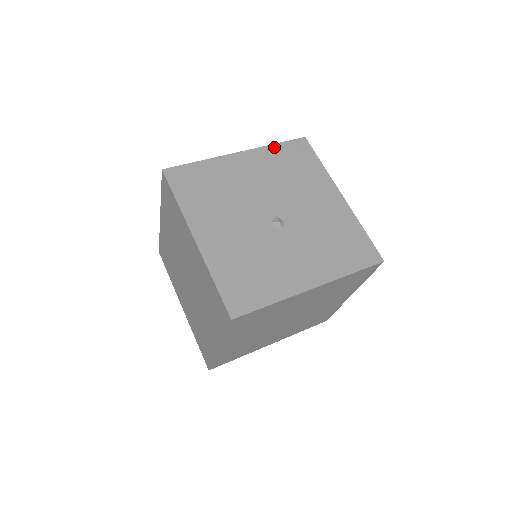
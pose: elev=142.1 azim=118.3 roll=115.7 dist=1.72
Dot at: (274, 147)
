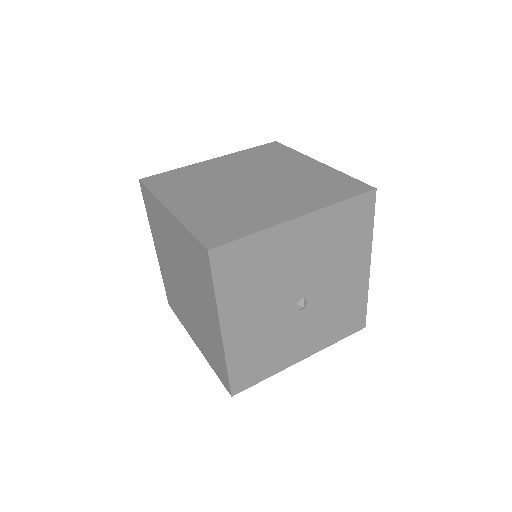
Dot at: (339, 207)
